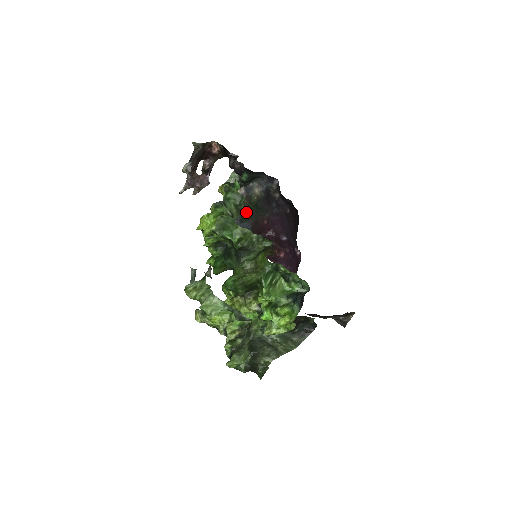
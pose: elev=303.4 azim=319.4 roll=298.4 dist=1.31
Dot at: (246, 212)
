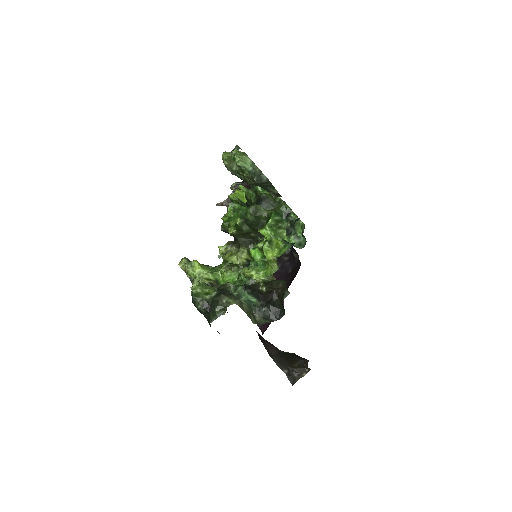
Dot at: occluded
